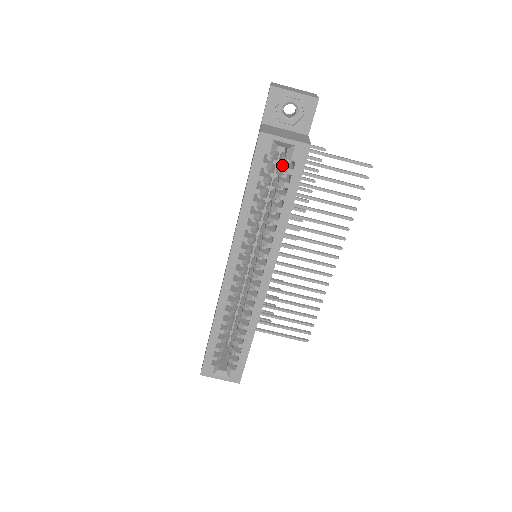
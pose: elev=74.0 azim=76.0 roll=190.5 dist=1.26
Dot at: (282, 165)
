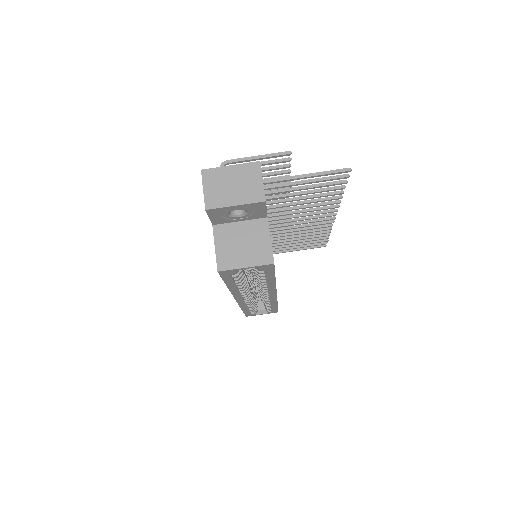
Dot at: occluded
